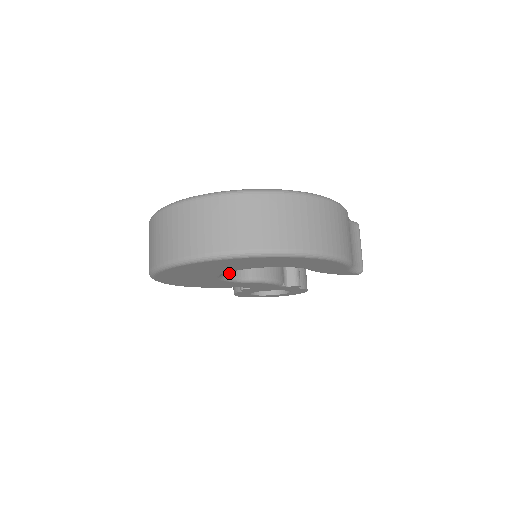
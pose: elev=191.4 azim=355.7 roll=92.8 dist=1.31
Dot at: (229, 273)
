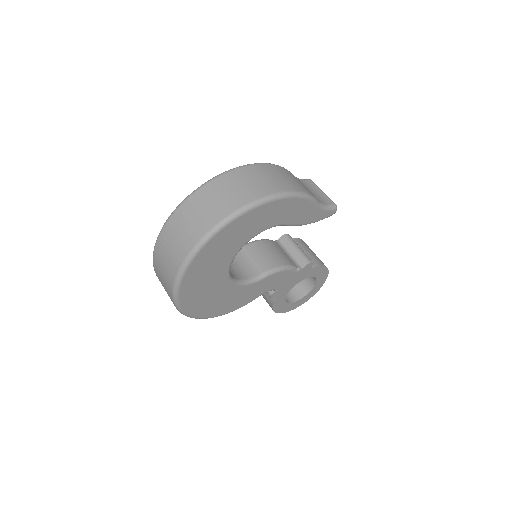
Dot at: (241, 278)
